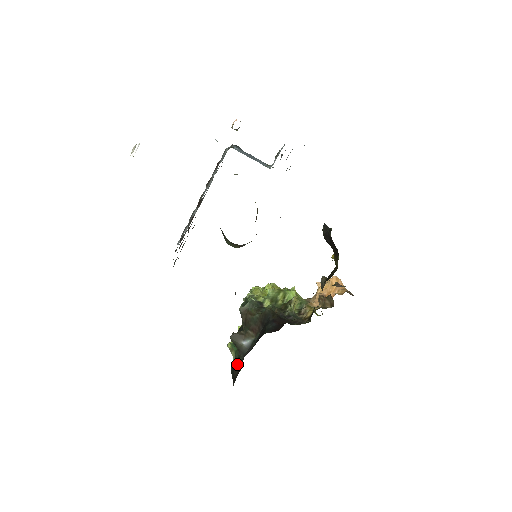
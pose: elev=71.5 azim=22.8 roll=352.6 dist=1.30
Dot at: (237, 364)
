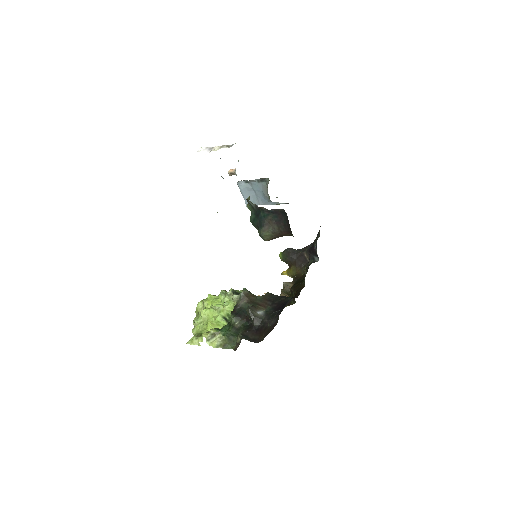
Dot at: (250, 331)
